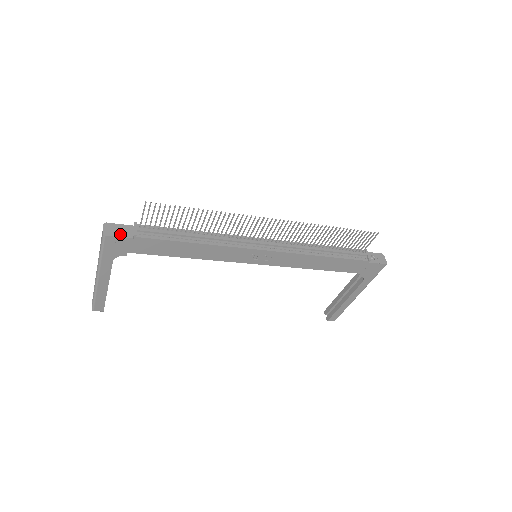
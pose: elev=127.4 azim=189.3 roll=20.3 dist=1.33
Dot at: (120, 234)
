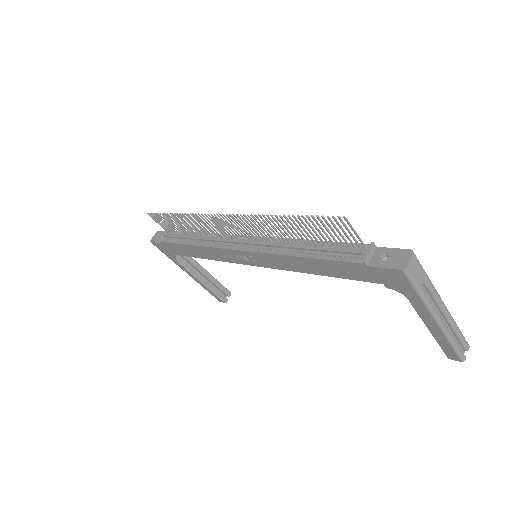
Dot at: (158, 240)
